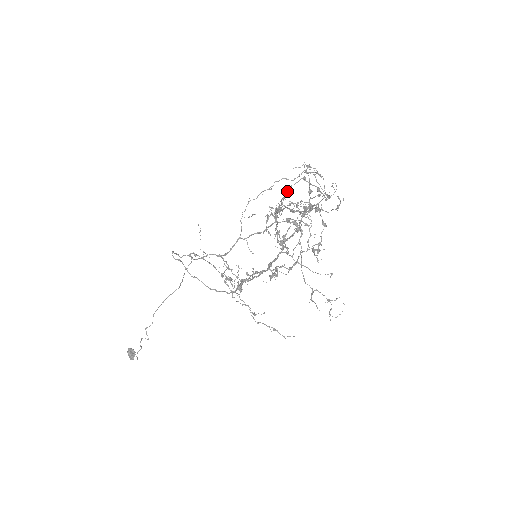
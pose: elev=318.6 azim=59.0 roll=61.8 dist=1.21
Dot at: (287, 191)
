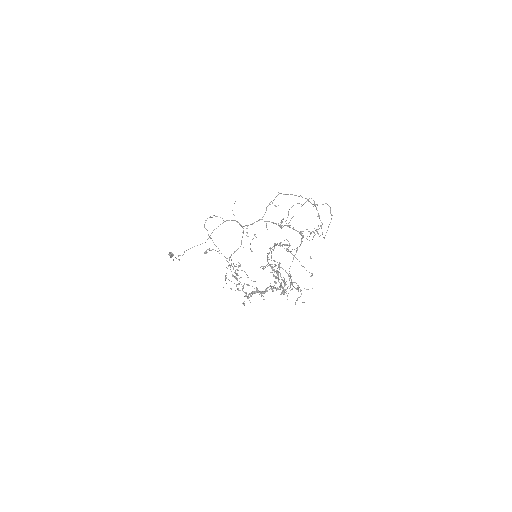
Dot at: (267, 266)
